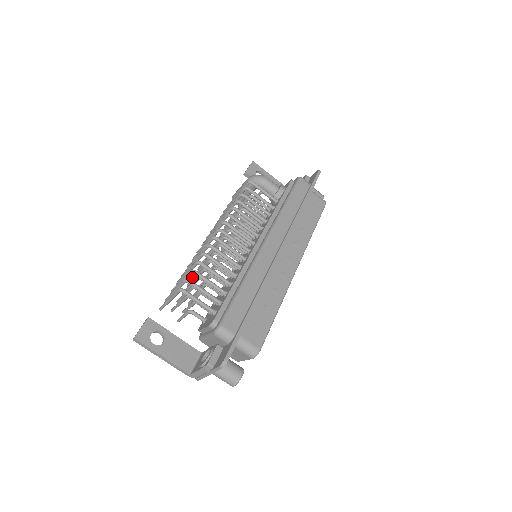
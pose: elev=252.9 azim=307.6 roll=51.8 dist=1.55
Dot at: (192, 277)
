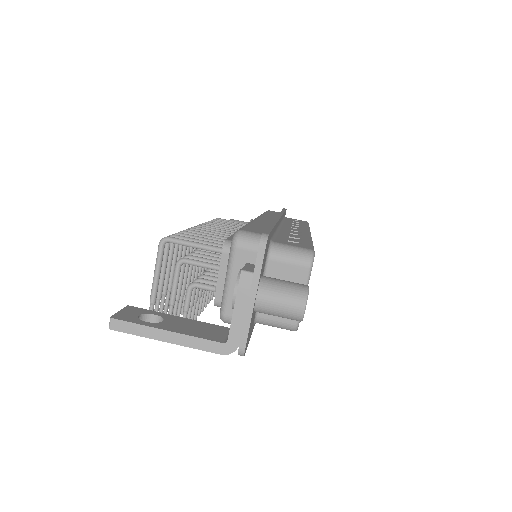
Dot at: occluded
